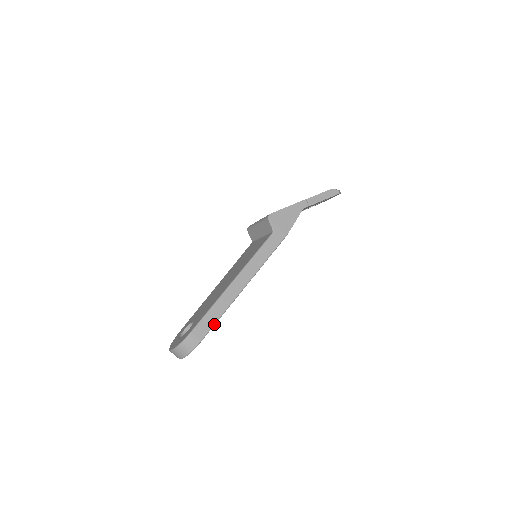
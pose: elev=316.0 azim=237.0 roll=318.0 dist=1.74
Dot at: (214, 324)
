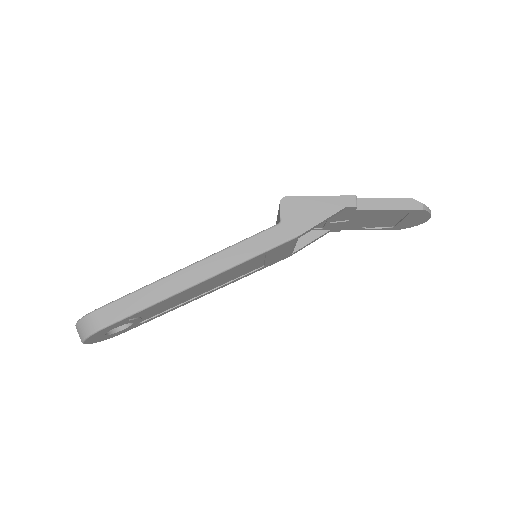
Dot at: (133, 313)
